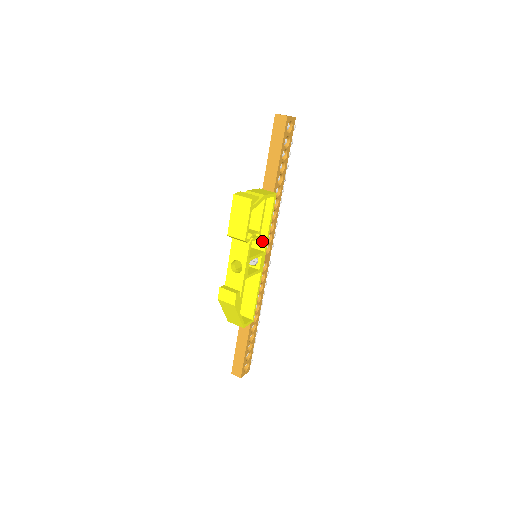
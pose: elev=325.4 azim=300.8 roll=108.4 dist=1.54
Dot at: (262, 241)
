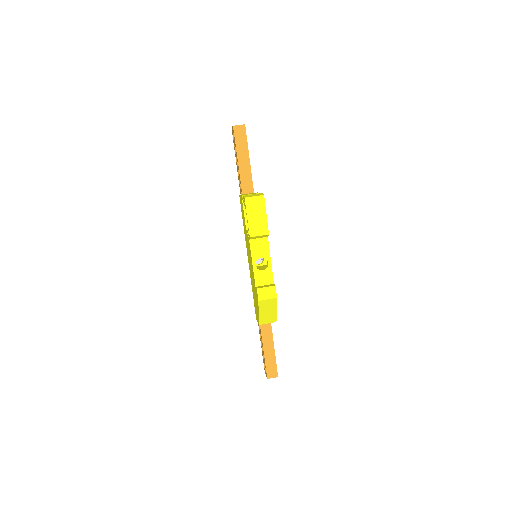
Dot at: occluded
